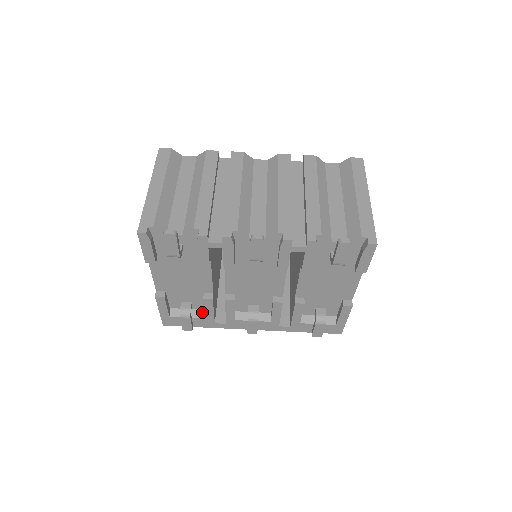
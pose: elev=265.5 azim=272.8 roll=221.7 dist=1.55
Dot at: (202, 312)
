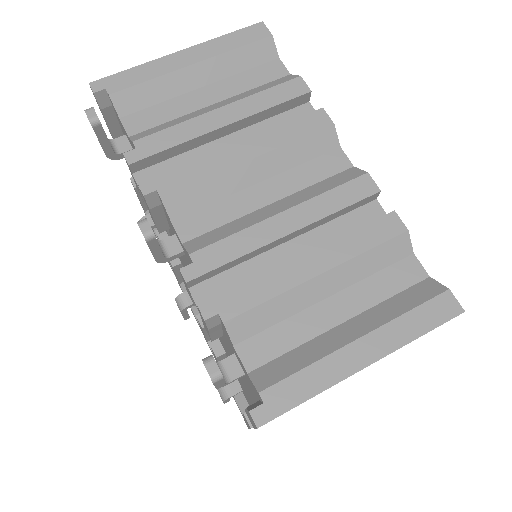
Dot at: occluded
